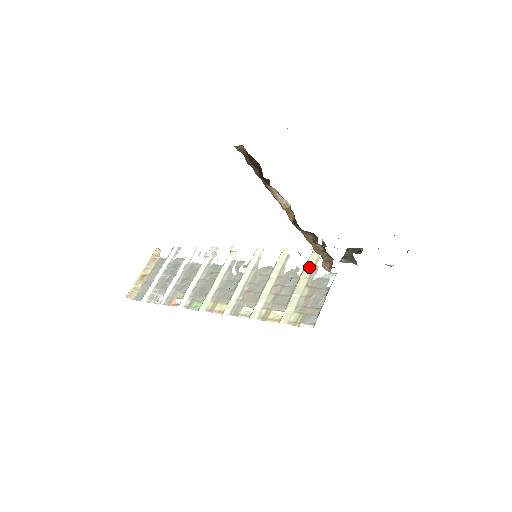
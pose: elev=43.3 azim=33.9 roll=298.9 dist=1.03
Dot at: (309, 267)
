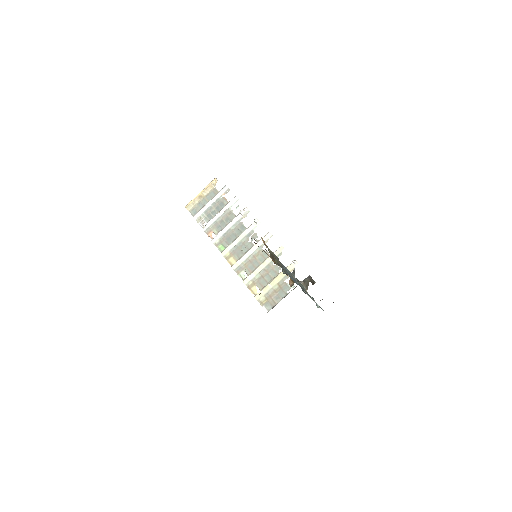
Dot at: occluded
